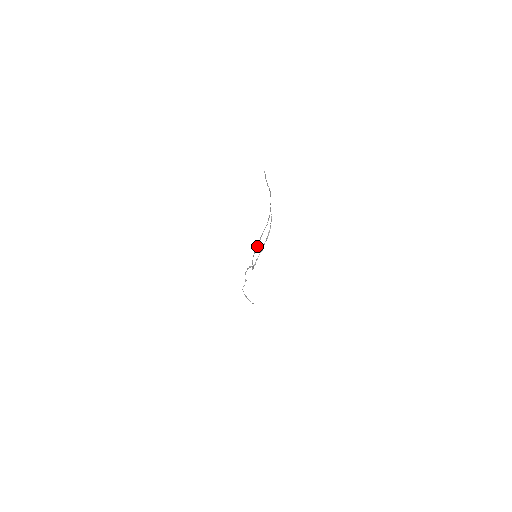
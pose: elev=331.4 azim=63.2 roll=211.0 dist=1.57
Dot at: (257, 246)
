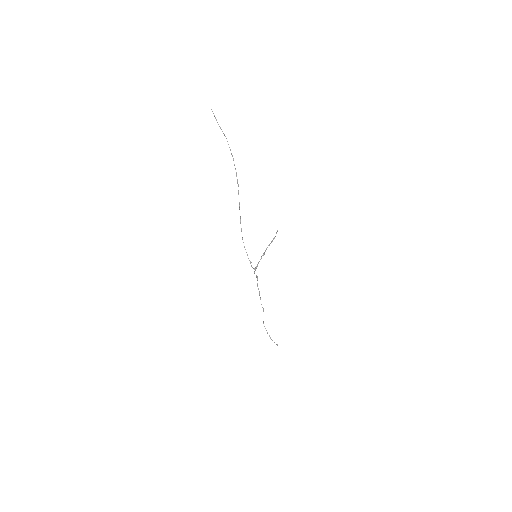
Dot at: (240, 220)
